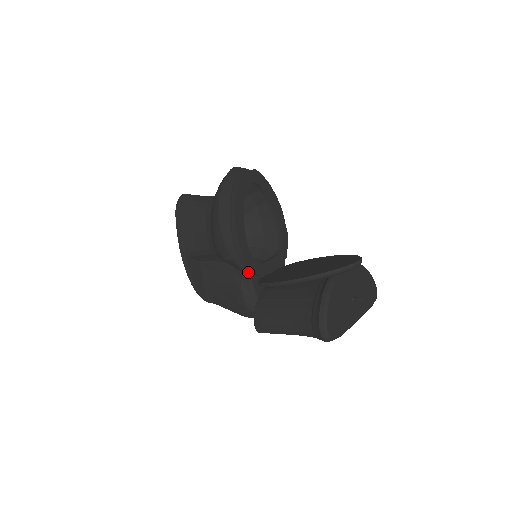
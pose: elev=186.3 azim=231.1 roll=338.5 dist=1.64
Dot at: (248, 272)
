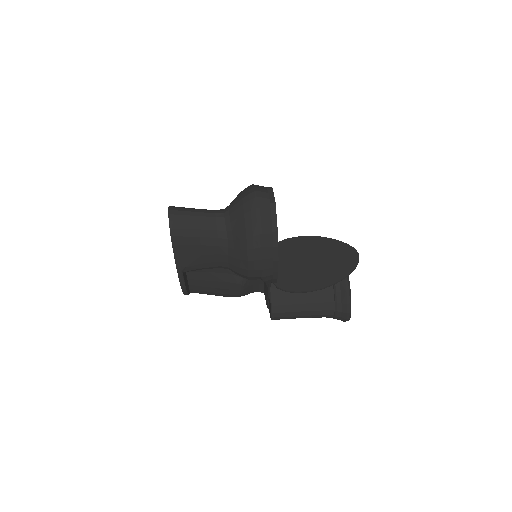
Dot at: occluded
